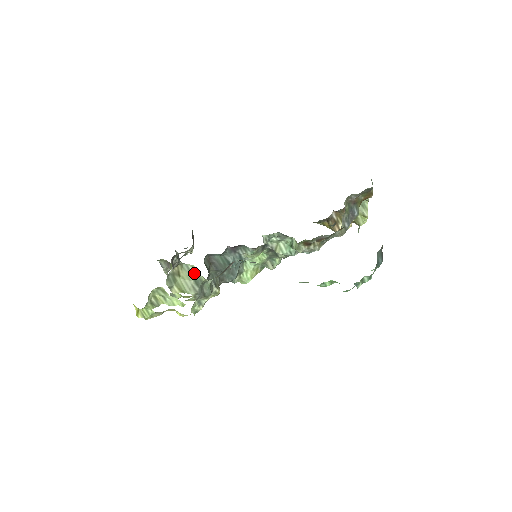
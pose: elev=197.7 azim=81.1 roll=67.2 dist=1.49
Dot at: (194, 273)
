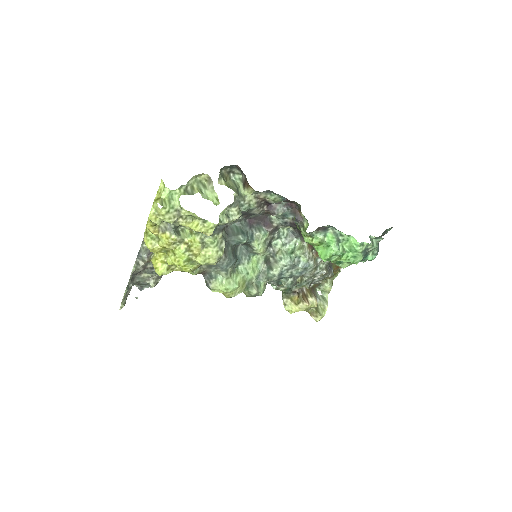
Dot at: (238, 187)
